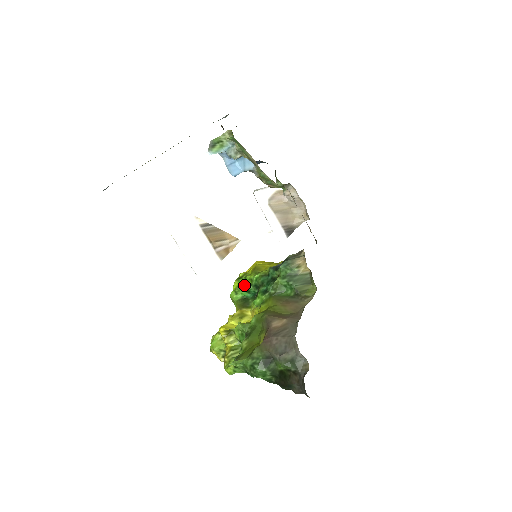
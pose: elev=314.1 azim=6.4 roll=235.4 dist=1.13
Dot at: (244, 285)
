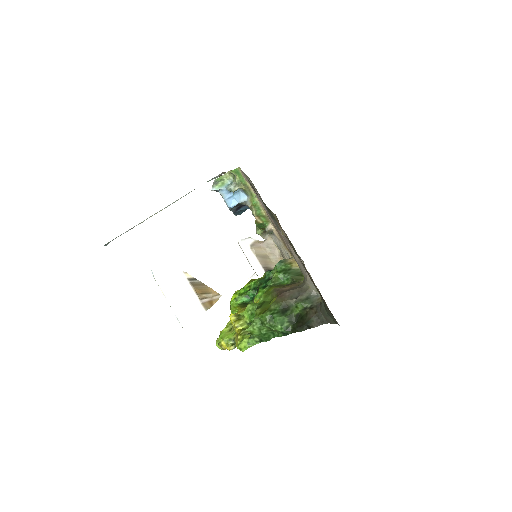
Dot at: (243, 293)
